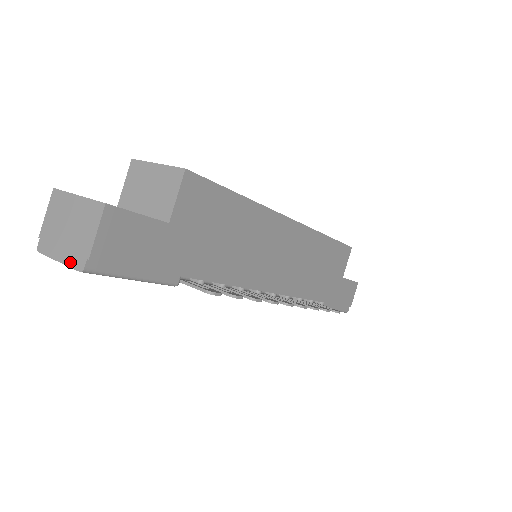
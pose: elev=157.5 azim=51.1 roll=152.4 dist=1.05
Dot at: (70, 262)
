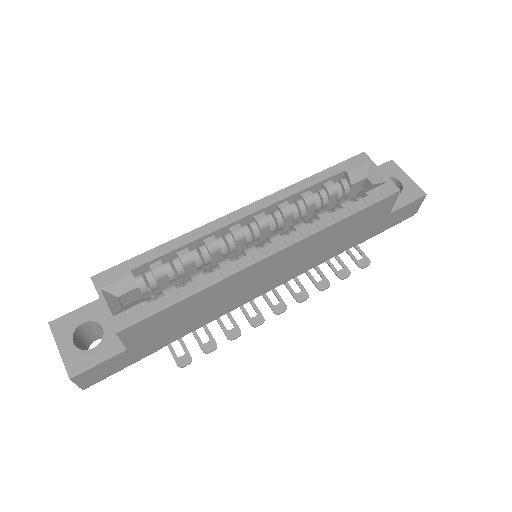
Dot at: occluded
